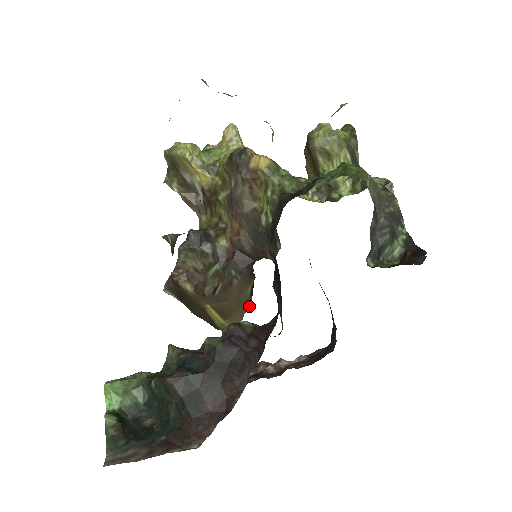
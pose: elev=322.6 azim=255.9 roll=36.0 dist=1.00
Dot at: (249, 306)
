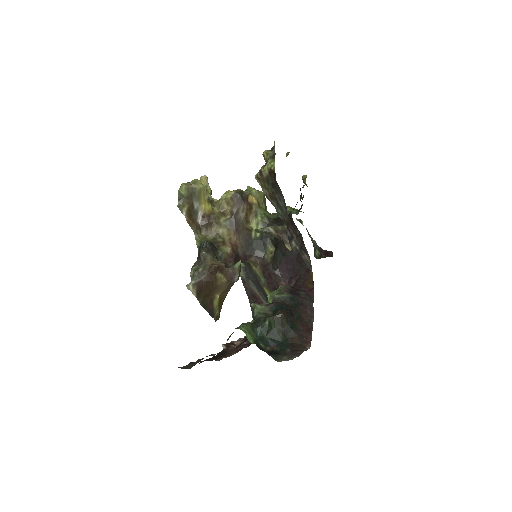
Dot at: occluded
